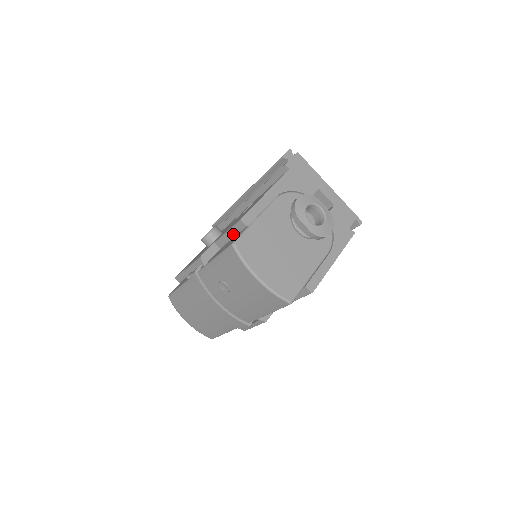
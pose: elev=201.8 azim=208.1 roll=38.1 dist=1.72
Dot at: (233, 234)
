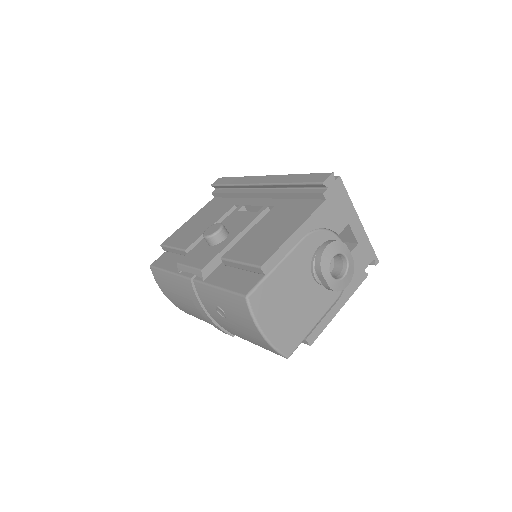
Dot at: (246, 269)
